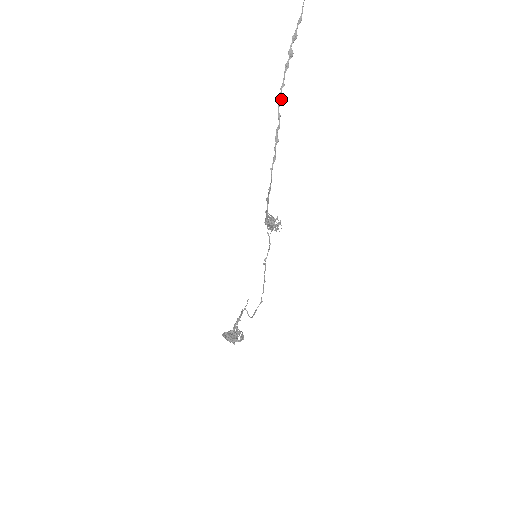
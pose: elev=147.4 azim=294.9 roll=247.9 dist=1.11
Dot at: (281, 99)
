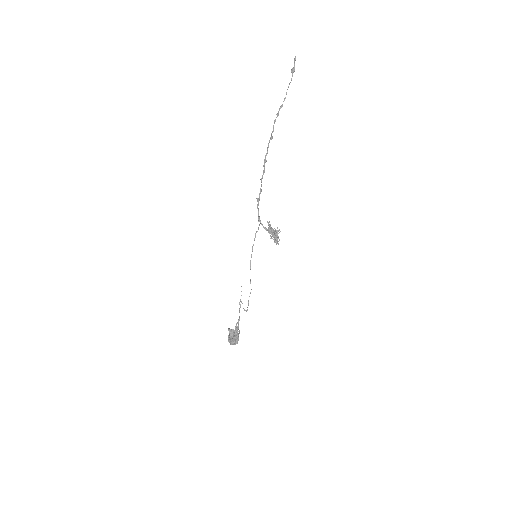
Dot at: (271, 138)
